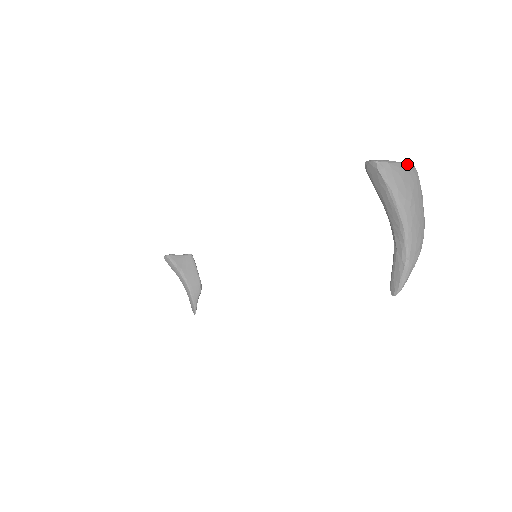
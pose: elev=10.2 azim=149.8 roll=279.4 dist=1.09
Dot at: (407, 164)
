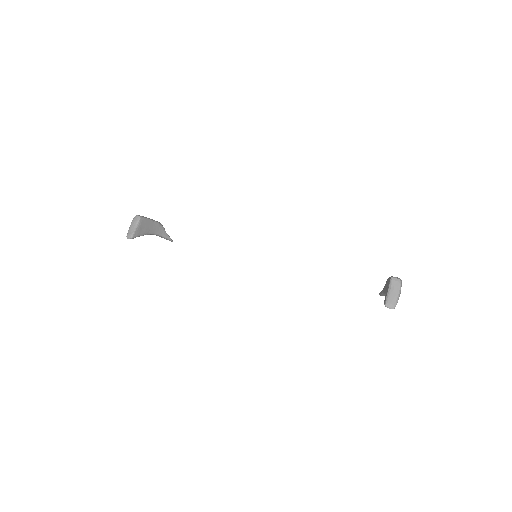
Dot at: occluded
